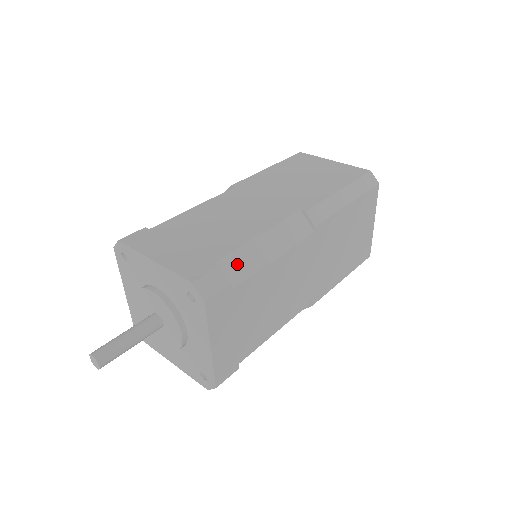
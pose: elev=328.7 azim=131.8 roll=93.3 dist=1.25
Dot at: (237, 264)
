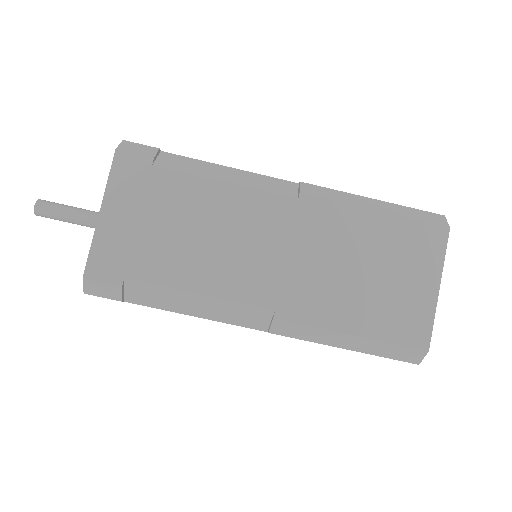
Dot at: (180, 162)
